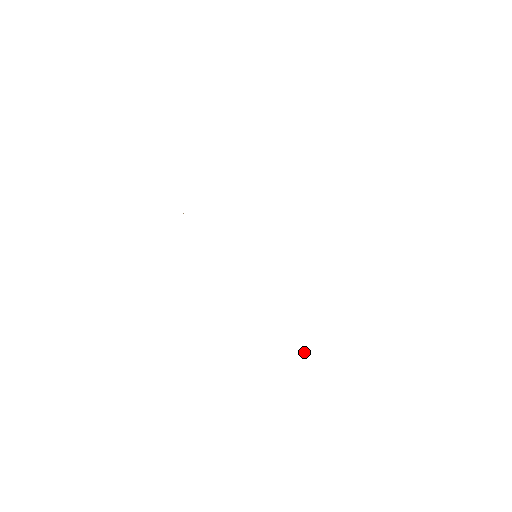
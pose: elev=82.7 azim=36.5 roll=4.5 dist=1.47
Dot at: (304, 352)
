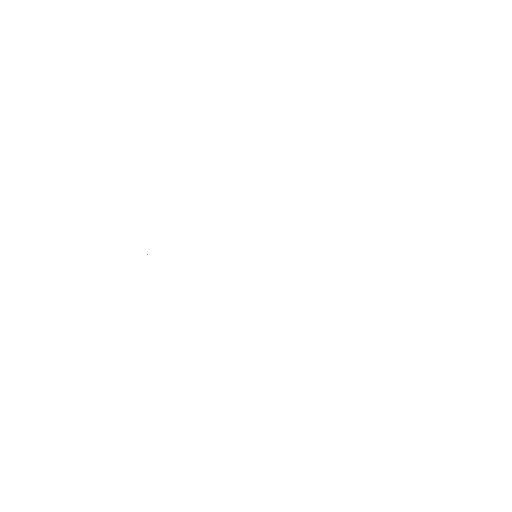
Dot at: occluded
